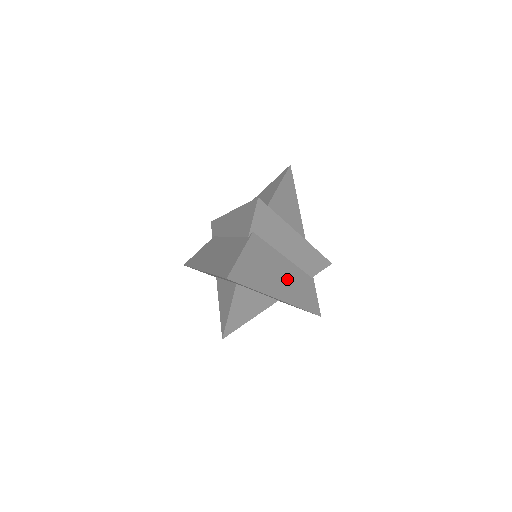
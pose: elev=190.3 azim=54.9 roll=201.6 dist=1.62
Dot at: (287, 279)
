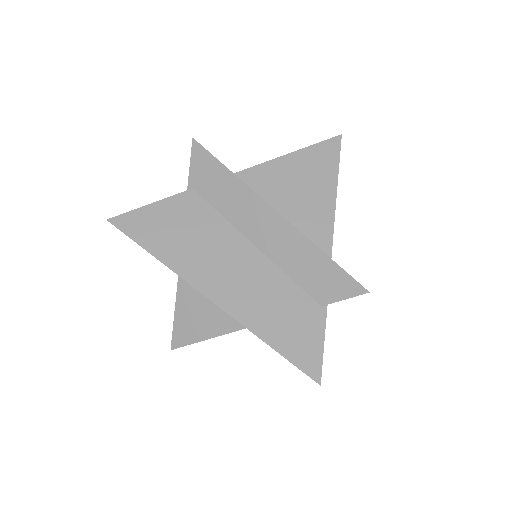
Dot at: (242, 276)
